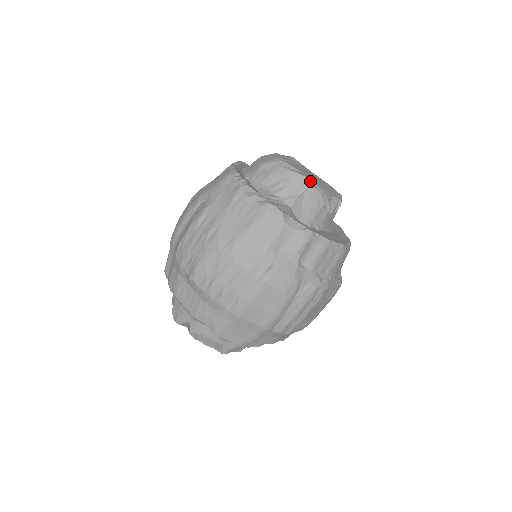
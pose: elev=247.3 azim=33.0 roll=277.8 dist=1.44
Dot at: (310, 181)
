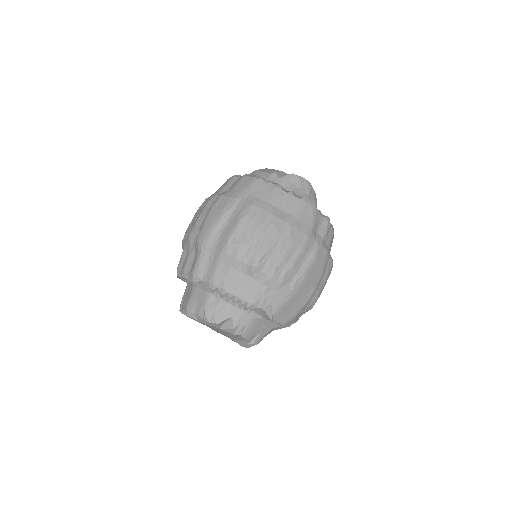
Dot at: occluded
